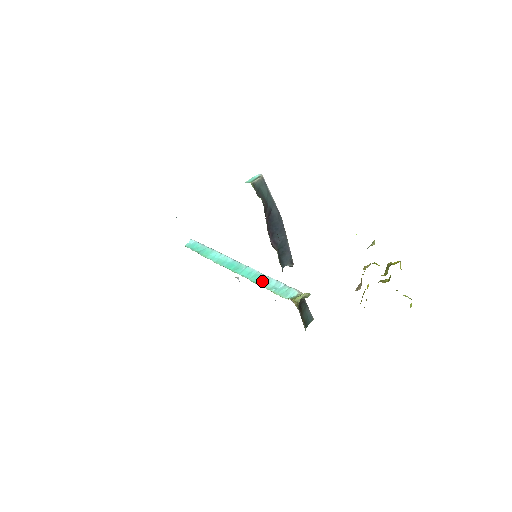
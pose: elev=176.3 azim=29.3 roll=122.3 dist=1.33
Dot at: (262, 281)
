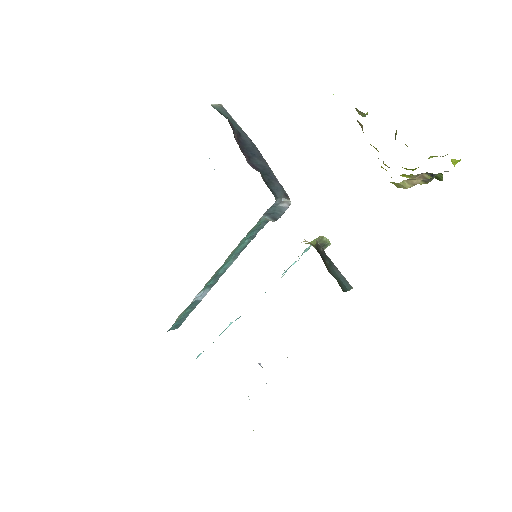
Dot at: occluded
